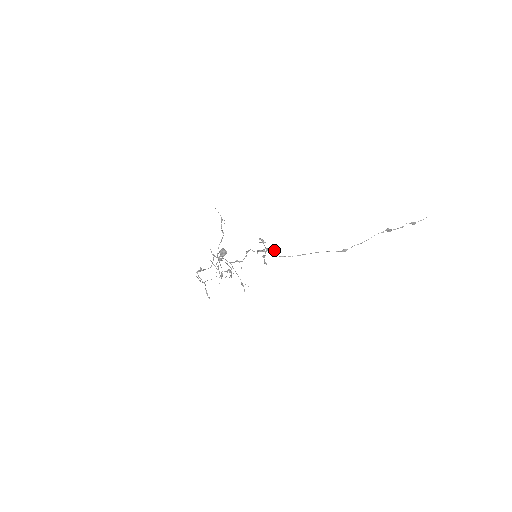
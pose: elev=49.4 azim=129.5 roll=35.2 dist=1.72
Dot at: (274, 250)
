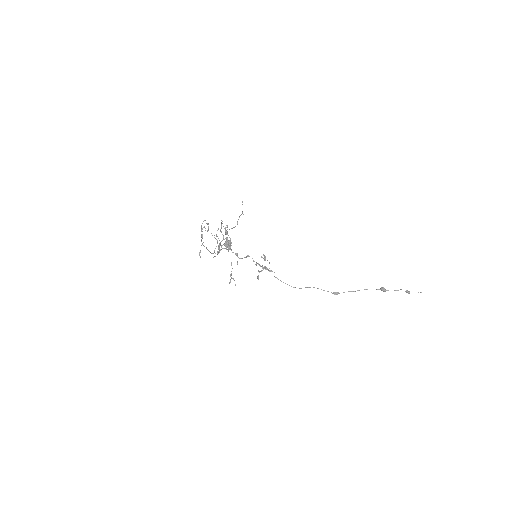
Dot at: (271, 270)
